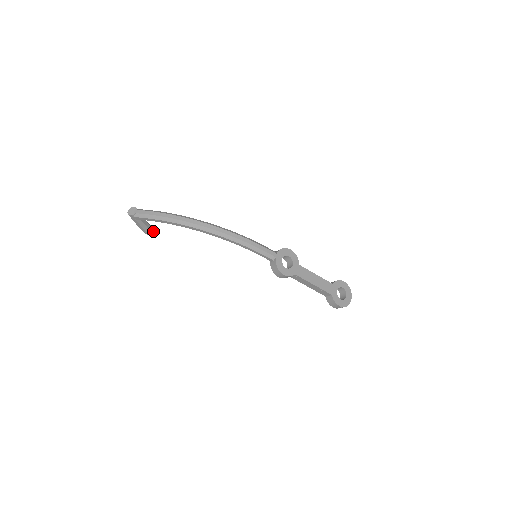
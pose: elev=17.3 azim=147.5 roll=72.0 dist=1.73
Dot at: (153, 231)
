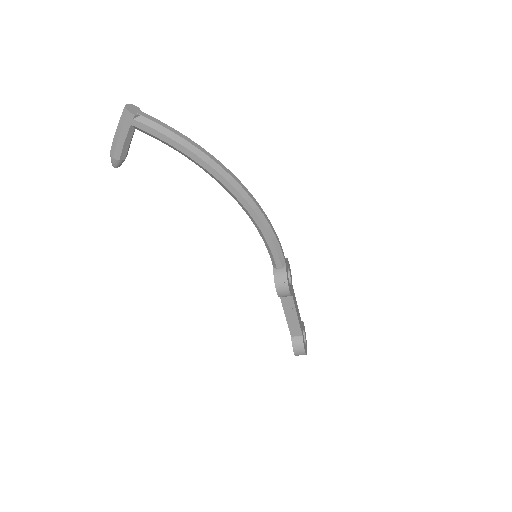
Dot at: (122, 161)
